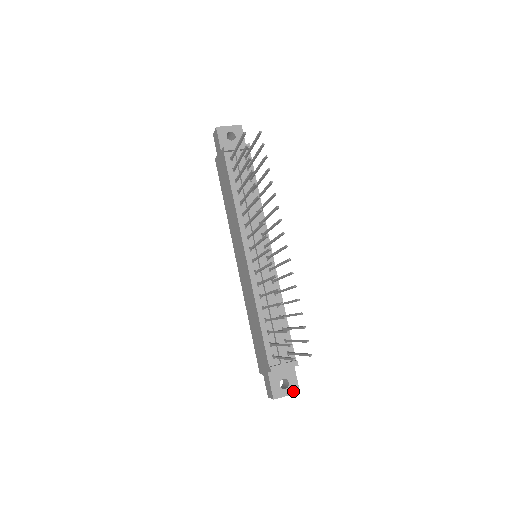
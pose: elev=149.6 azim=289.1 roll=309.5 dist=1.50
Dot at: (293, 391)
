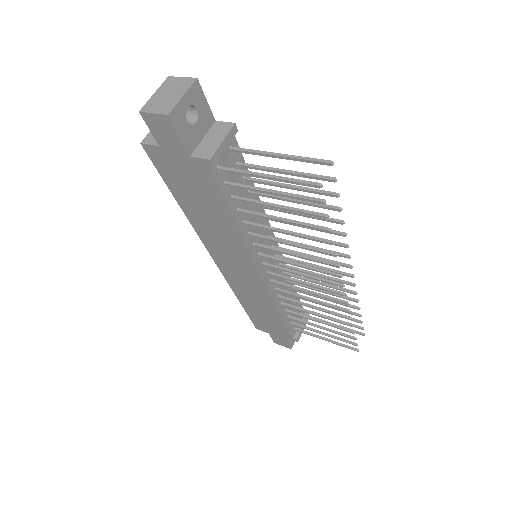
Dot at: occluded
